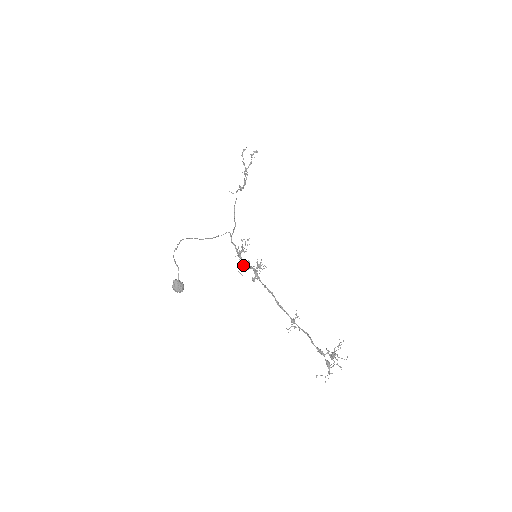
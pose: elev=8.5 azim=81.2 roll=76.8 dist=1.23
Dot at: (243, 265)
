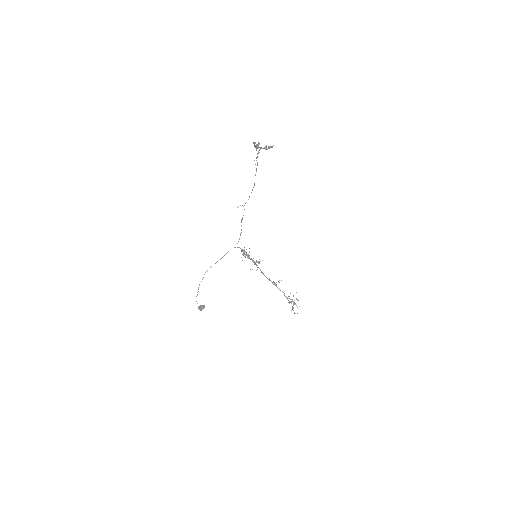
Dot at: (246, 255)
